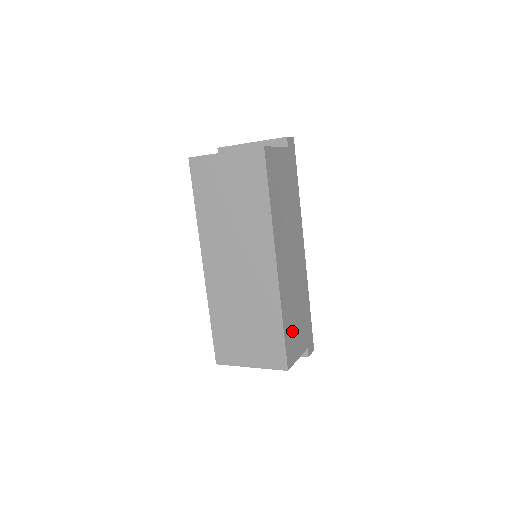
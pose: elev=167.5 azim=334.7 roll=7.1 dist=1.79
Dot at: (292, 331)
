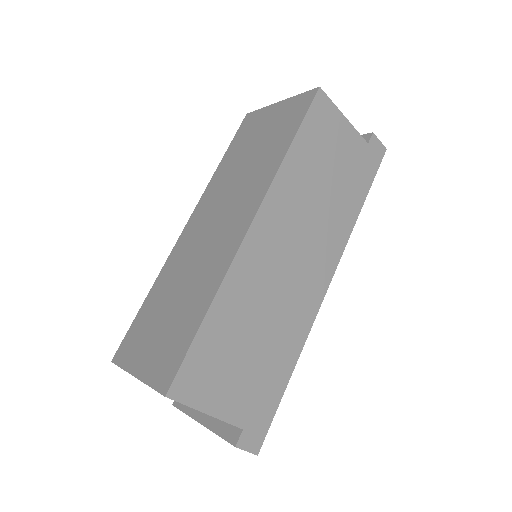
Dot at: (221, 353)
